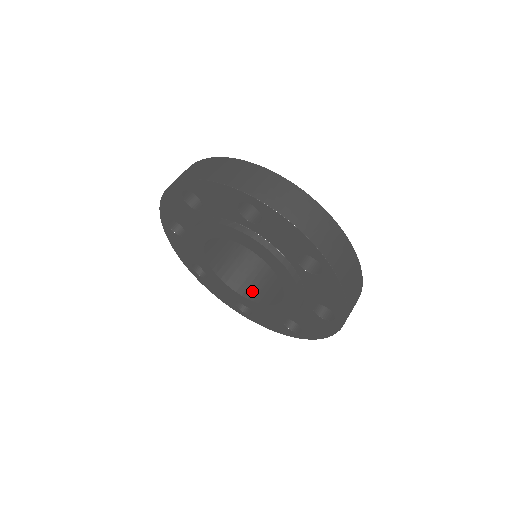
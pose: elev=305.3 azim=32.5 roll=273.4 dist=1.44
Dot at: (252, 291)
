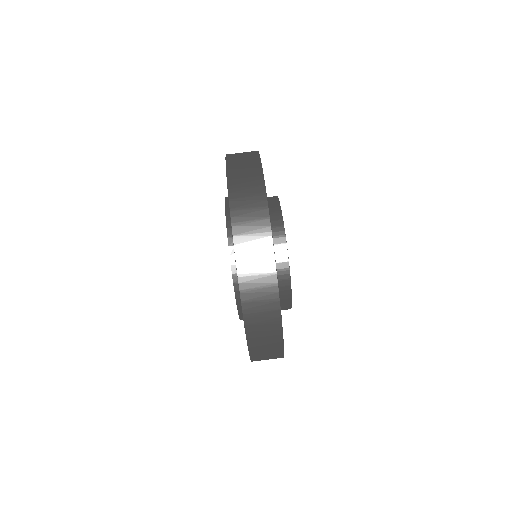
Dot at: occluded
